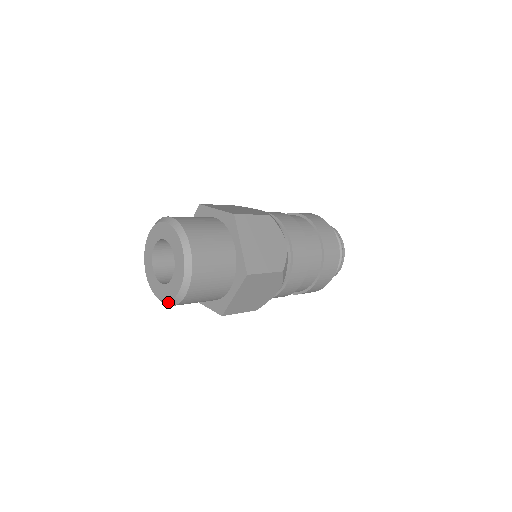
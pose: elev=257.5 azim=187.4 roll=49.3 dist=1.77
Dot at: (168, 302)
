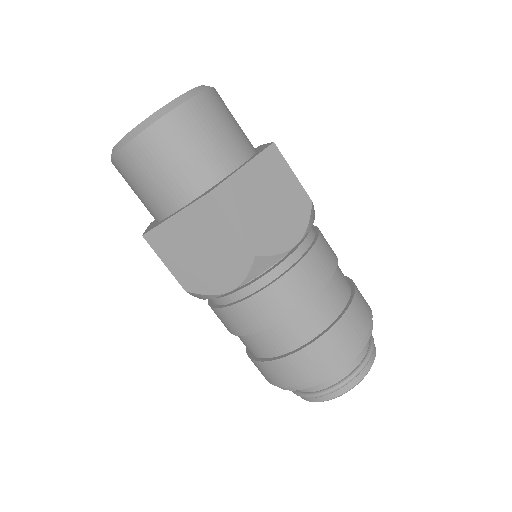
Dot at: (113, 150)
